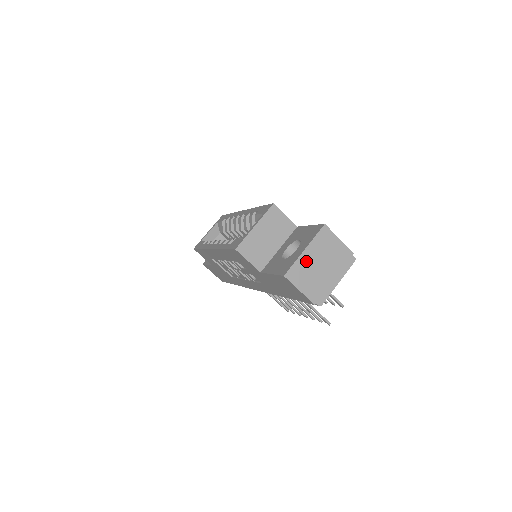
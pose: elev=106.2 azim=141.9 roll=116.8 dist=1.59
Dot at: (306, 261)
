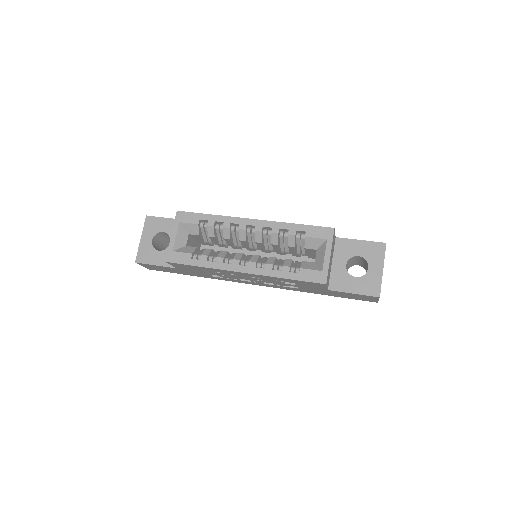
Dot at: occluded
